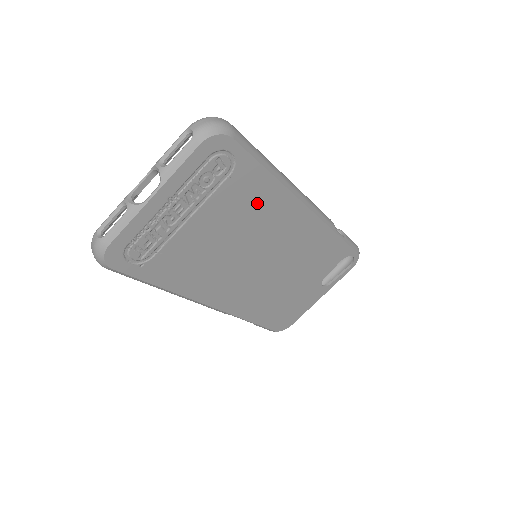
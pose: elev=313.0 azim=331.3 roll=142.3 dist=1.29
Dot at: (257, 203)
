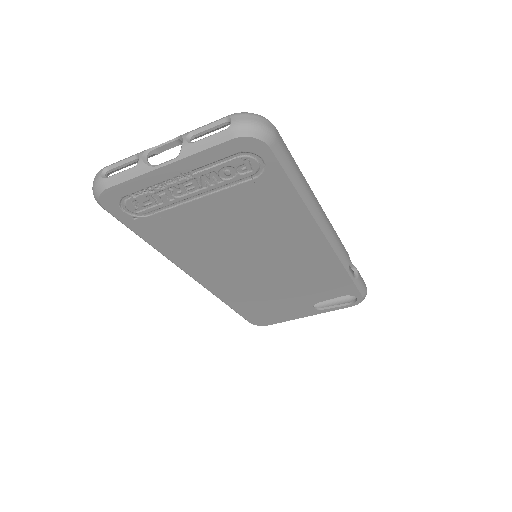
Dot at: (274, 214)
